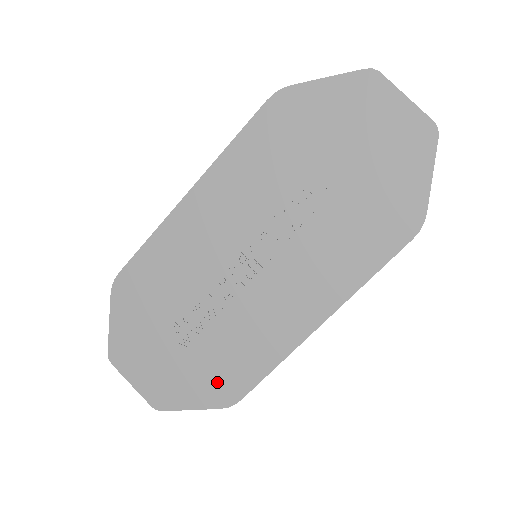
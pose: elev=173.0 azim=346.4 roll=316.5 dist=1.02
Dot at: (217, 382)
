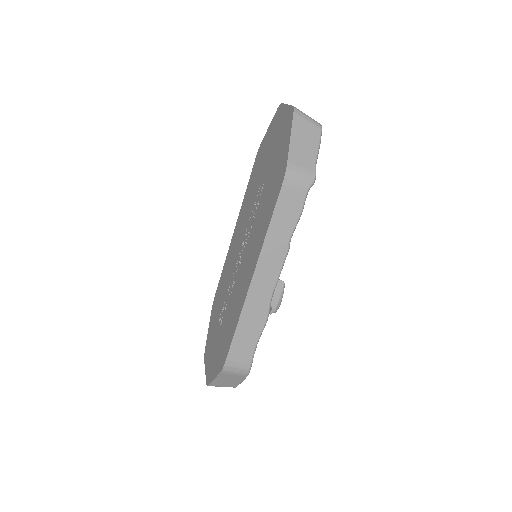
Dot at: (222, 351)
